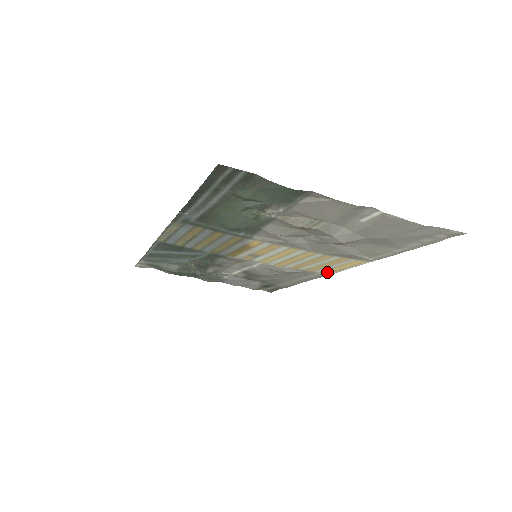
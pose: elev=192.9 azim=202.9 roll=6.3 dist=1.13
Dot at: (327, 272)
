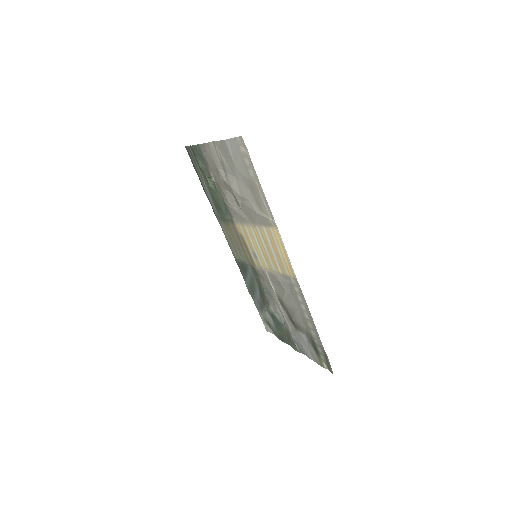
Dot at: (291, 272)
